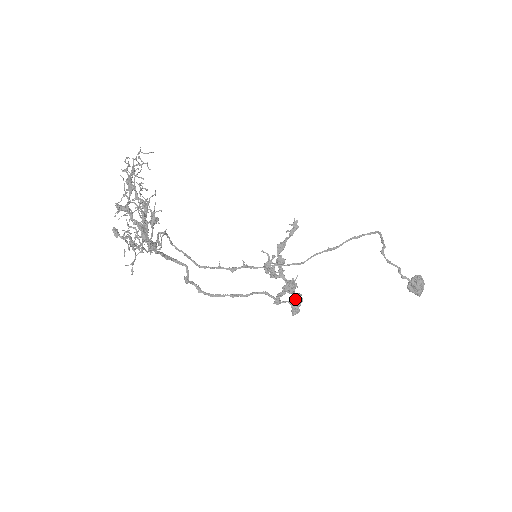
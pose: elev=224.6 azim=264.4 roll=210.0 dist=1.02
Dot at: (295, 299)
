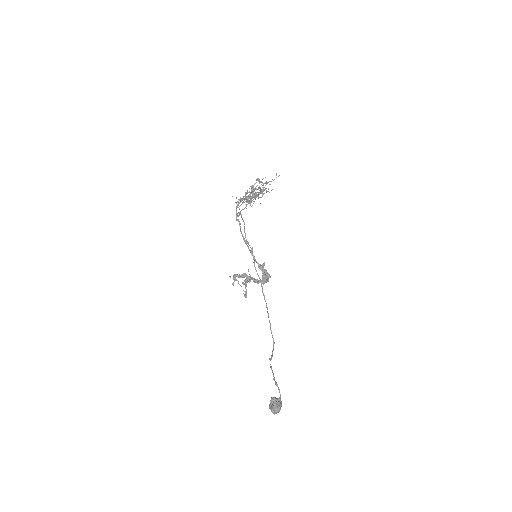
Dot at: occluded
